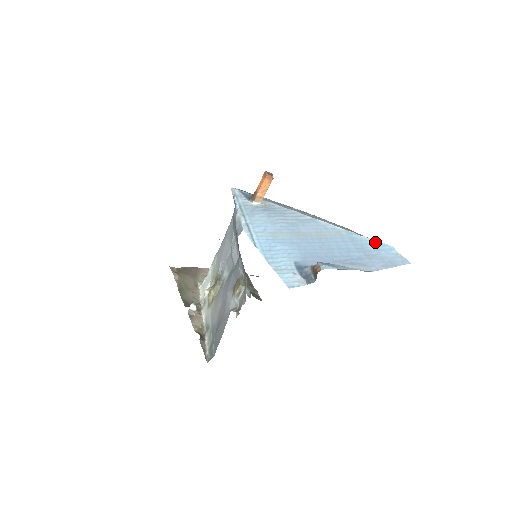
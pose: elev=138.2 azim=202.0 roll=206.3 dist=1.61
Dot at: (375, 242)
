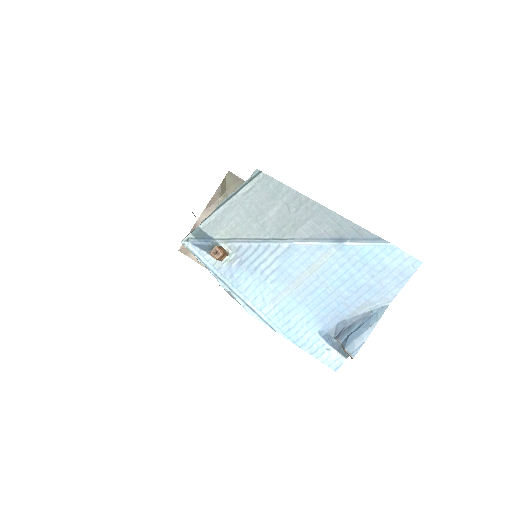
Dot at: (372, 248)
